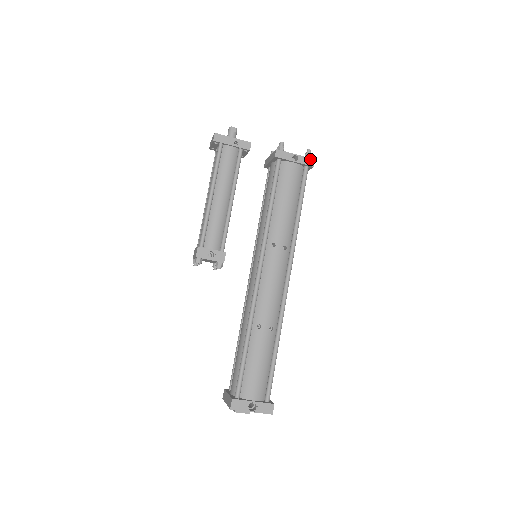
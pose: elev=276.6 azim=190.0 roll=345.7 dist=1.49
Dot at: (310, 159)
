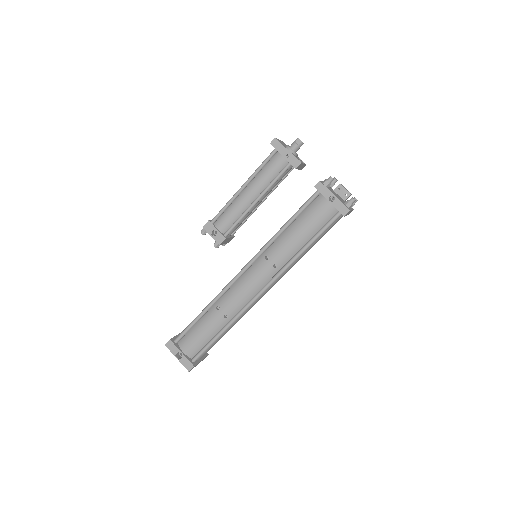
Dot at: (346, 207)
